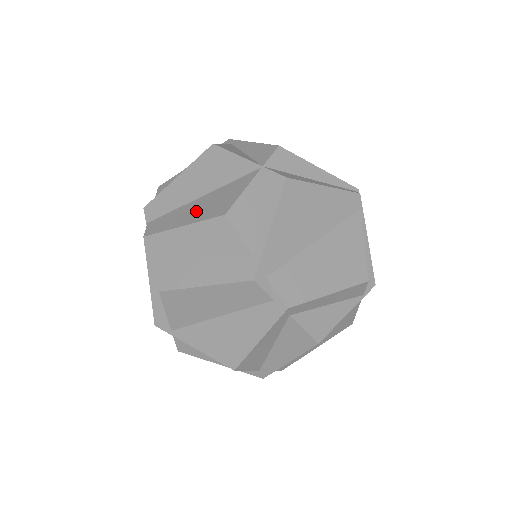
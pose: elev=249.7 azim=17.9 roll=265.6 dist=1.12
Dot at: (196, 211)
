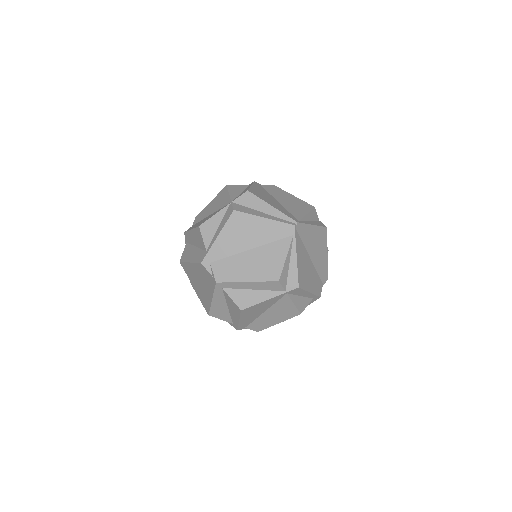
Dot at: (200, 222)
